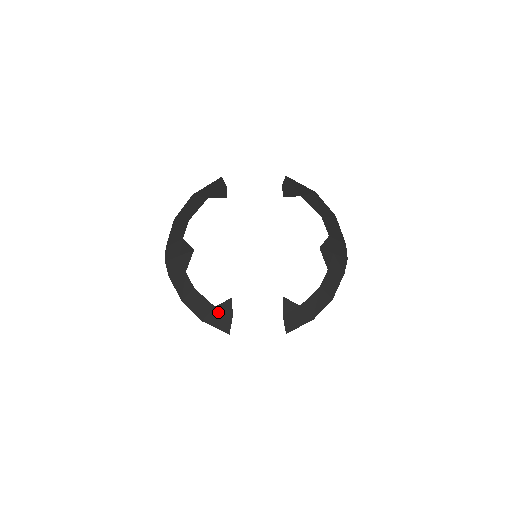
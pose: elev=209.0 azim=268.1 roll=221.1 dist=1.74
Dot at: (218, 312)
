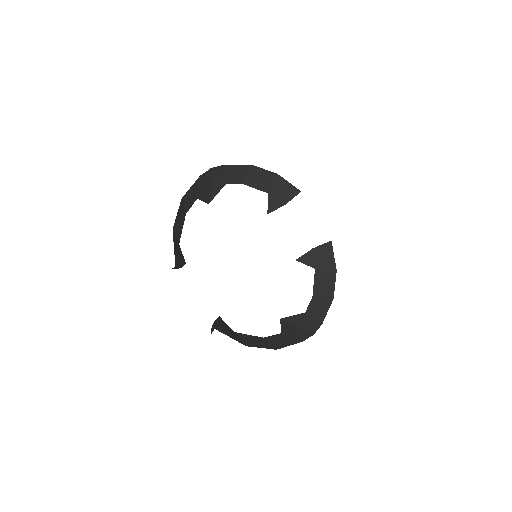
Dot at: (179, 249)
